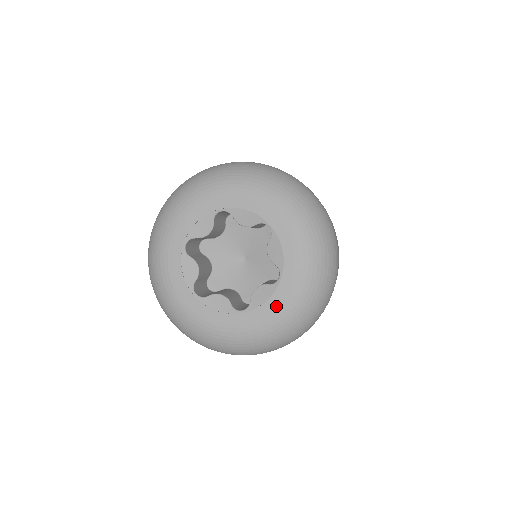
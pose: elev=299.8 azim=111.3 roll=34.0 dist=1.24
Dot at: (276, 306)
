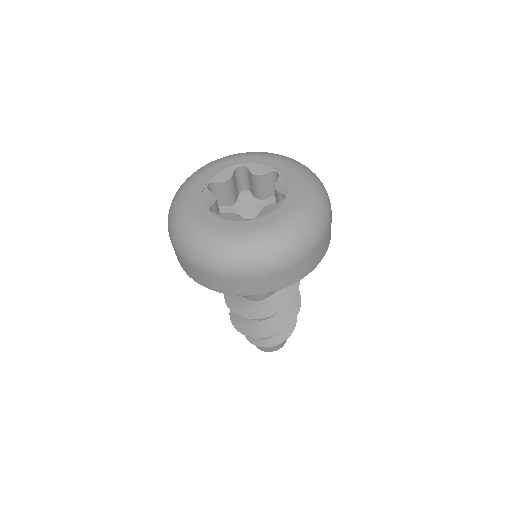
Dot at: (281, 214)
